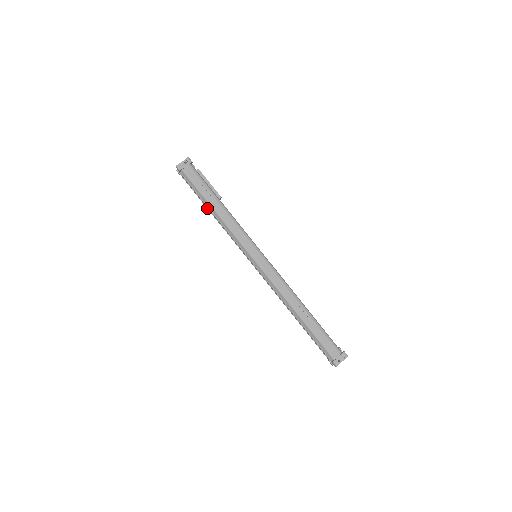
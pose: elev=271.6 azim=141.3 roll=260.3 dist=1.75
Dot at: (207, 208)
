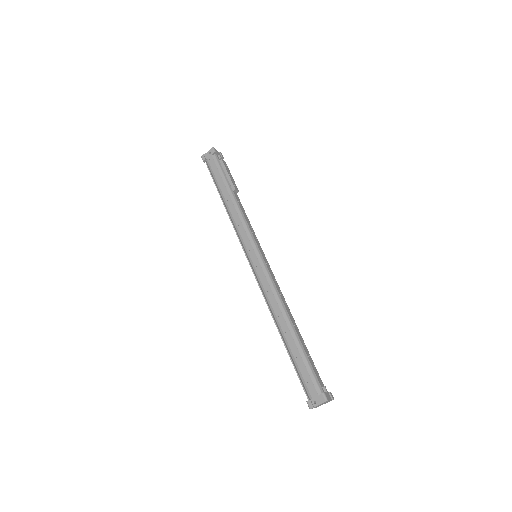
Dot at: occluded
